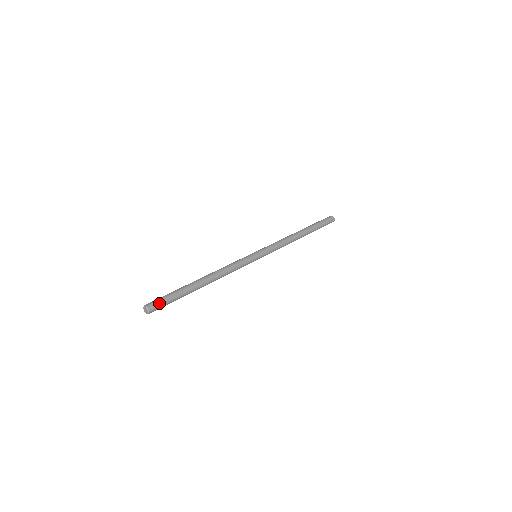
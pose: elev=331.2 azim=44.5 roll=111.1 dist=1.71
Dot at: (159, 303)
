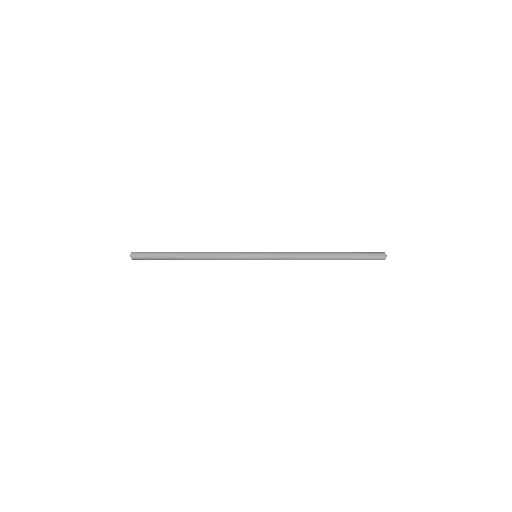
Dot at: (142, 252)
